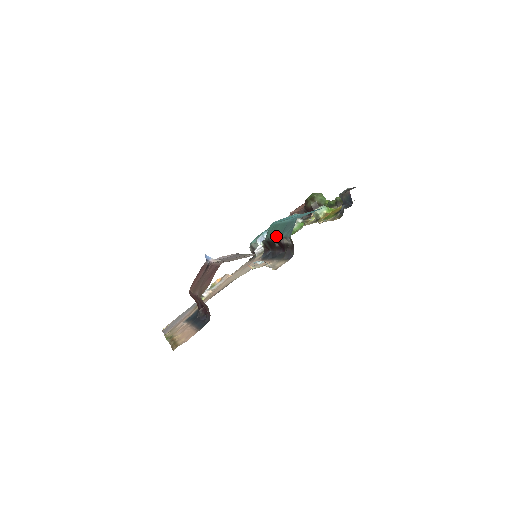
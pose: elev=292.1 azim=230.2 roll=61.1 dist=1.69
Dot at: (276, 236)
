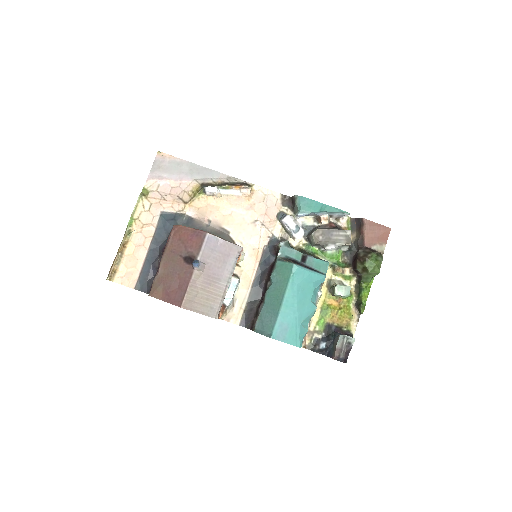
Dot at: (269, 293)
